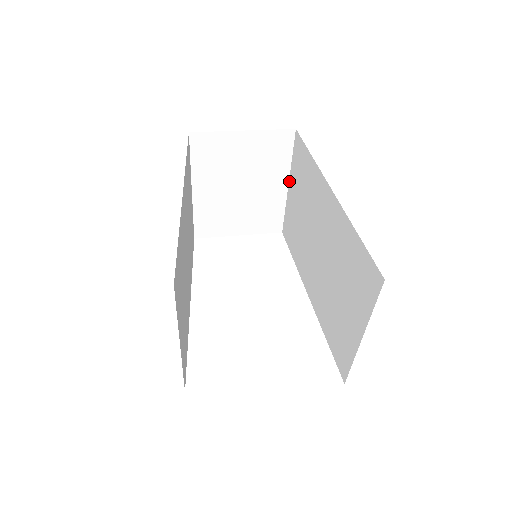
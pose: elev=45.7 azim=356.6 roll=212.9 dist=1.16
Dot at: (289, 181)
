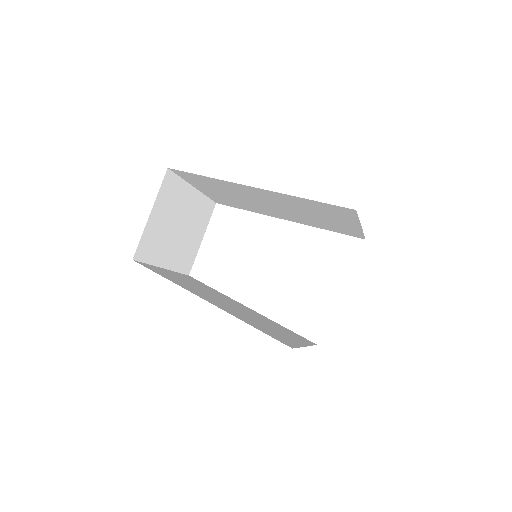
Dot at: (193, 186)
